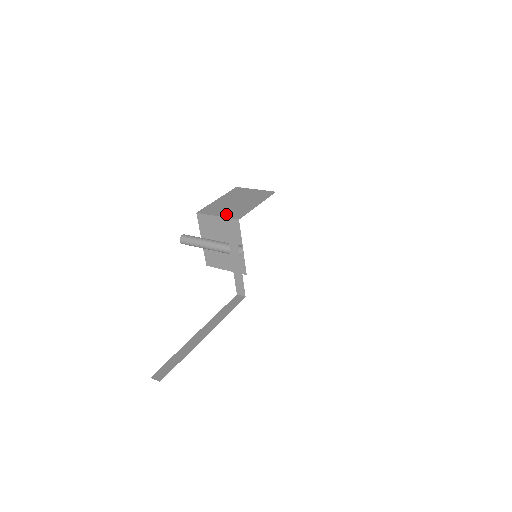
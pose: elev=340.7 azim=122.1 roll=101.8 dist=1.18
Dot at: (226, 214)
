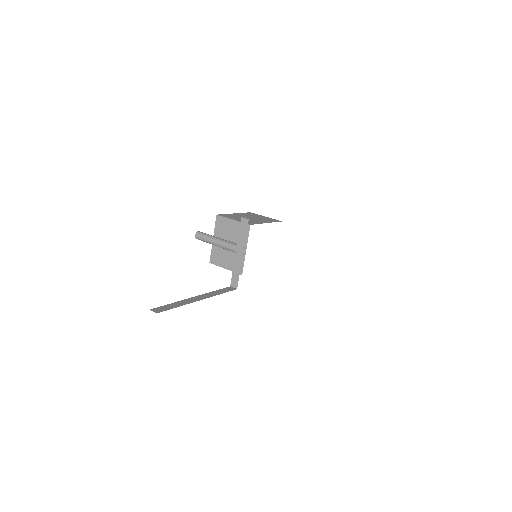
Dot at: occluded
